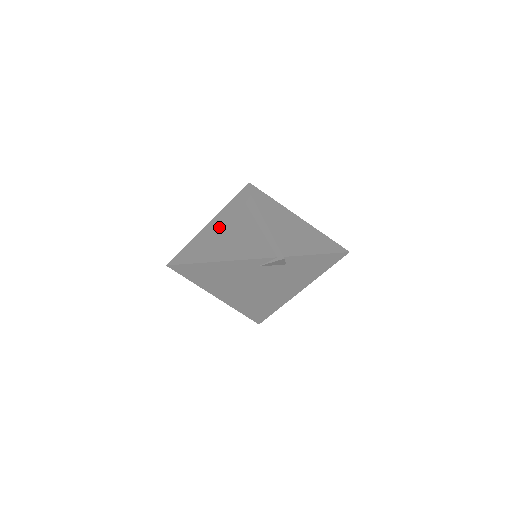
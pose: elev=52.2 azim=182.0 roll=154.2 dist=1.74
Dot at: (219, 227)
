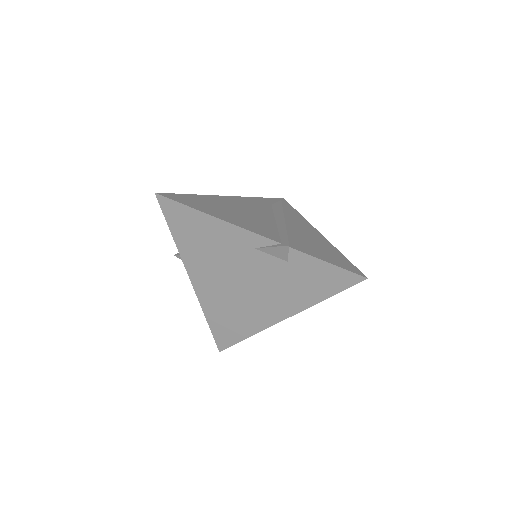
Dot at: (232, 202)
